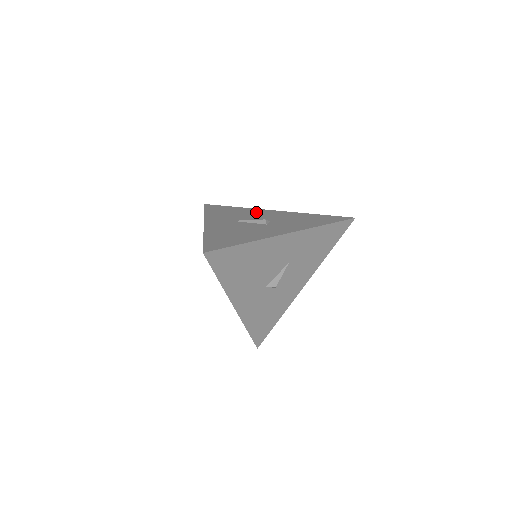
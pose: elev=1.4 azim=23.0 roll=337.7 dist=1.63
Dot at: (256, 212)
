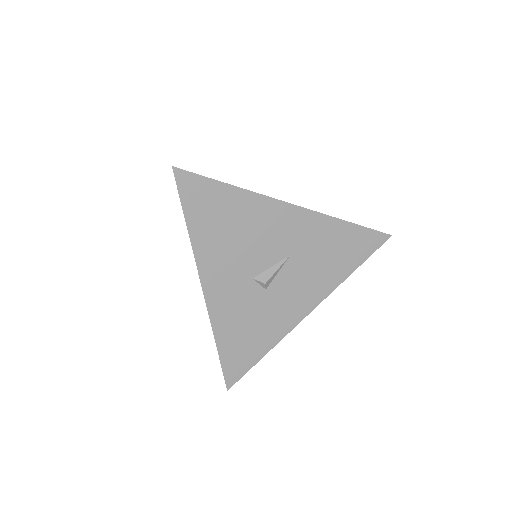
Dot at: occluded
